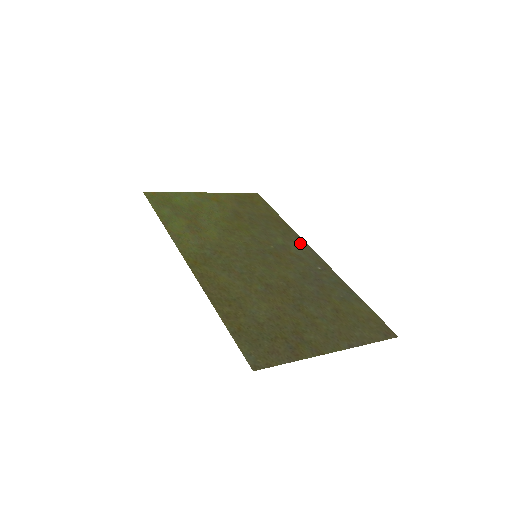
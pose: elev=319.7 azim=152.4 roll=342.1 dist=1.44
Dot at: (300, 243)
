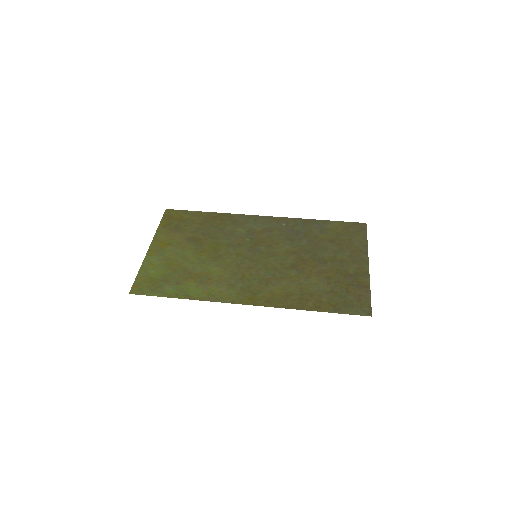
Dot at: (250, 219)
